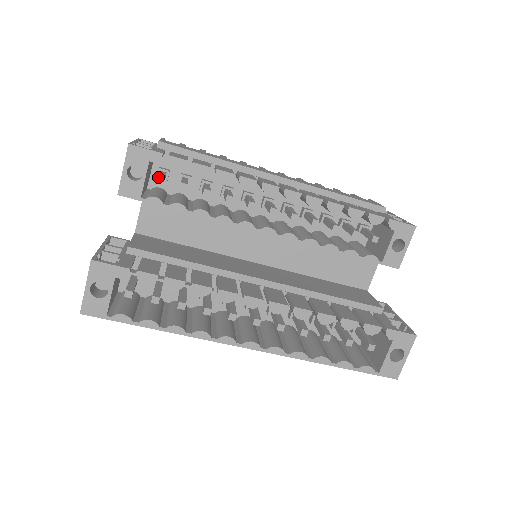
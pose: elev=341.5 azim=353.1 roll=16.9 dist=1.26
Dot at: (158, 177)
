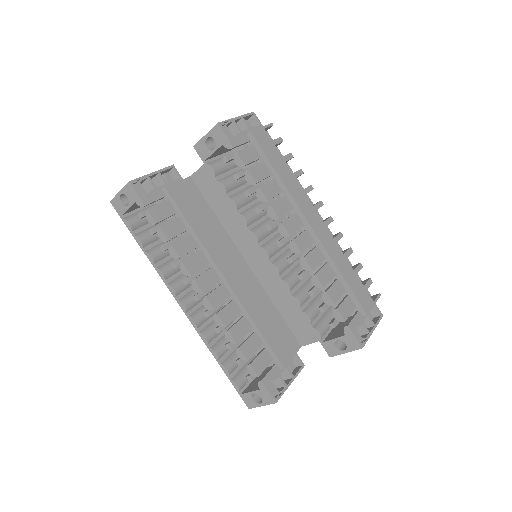
Dot at: (225, 157)
